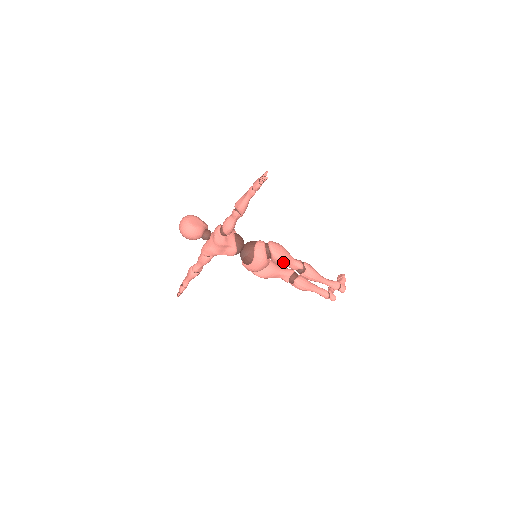
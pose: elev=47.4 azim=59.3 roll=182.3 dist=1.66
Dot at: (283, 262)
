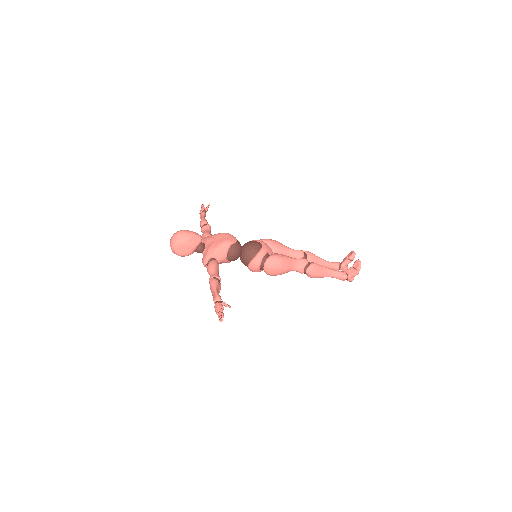
Dot at: occluded
